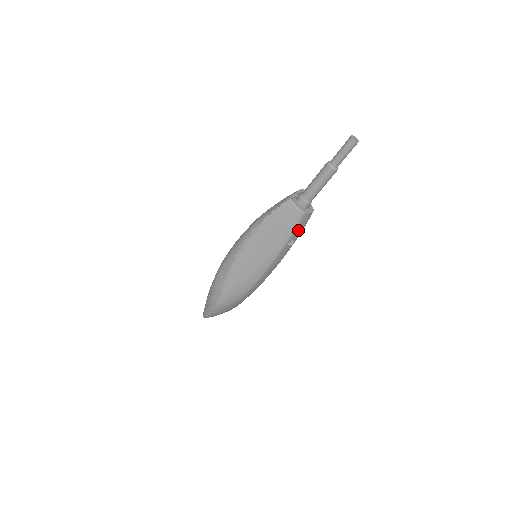
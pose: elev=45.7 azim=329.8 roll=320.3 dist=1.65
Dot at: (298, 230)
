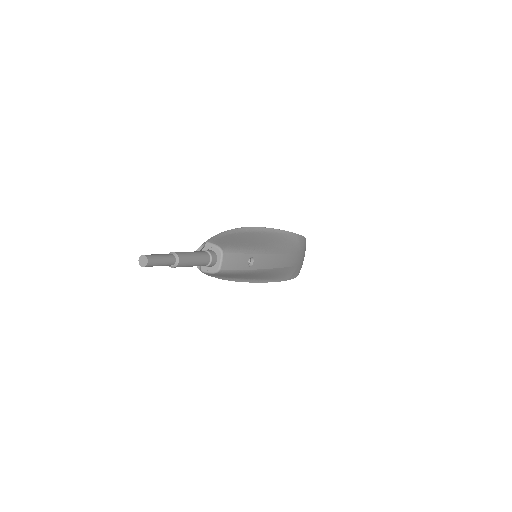
Dot at: (238, 264)
